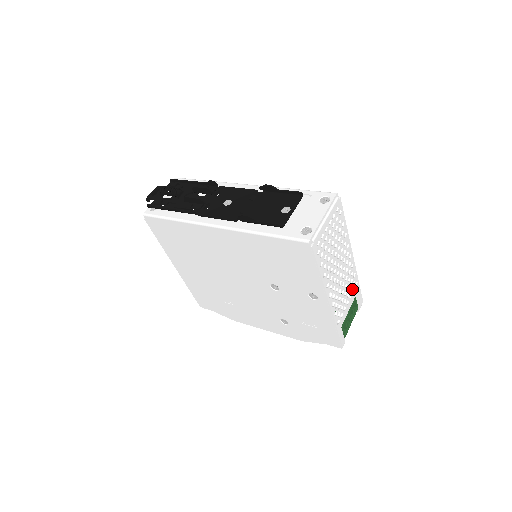
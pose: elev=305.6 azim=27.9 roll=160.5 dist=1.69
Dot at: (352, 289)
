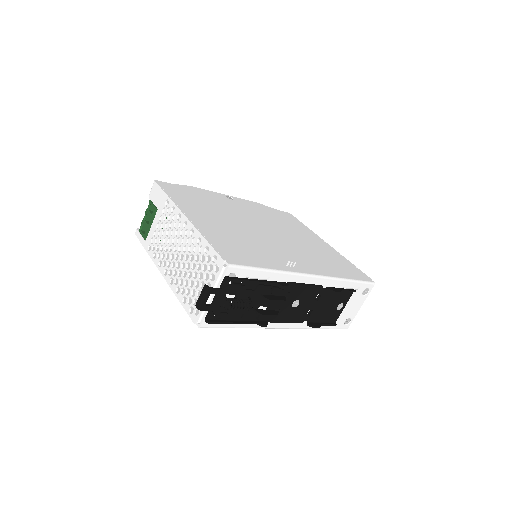
Dot at: occluded
